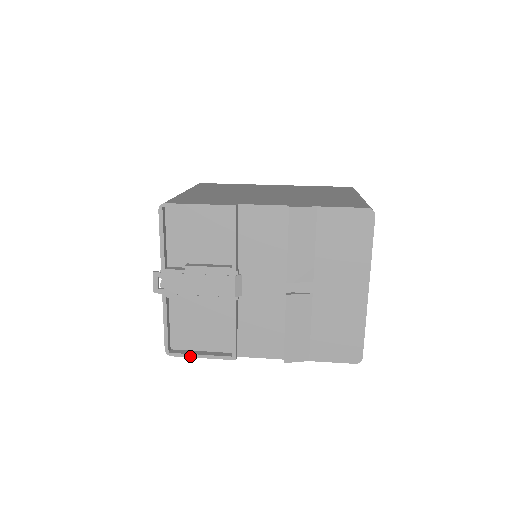
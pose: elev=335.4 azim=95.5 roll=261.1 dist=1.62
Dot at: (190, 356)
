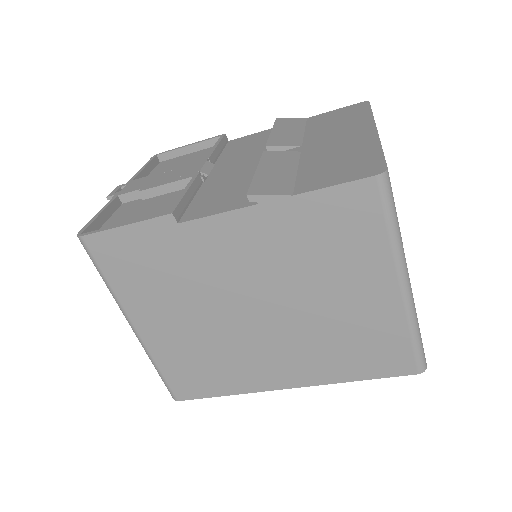
Dot at: (108, 229)
